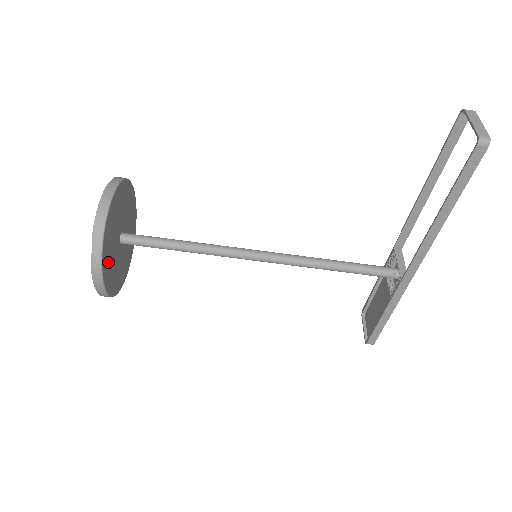
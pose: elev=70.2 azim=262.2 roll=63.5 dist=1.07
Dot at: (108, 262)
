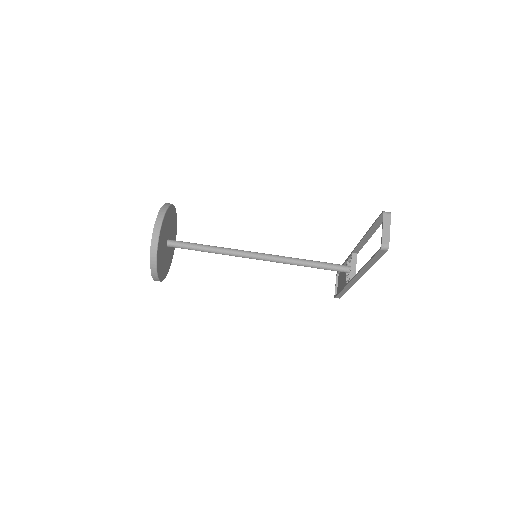
Dot at: (161, 267)
